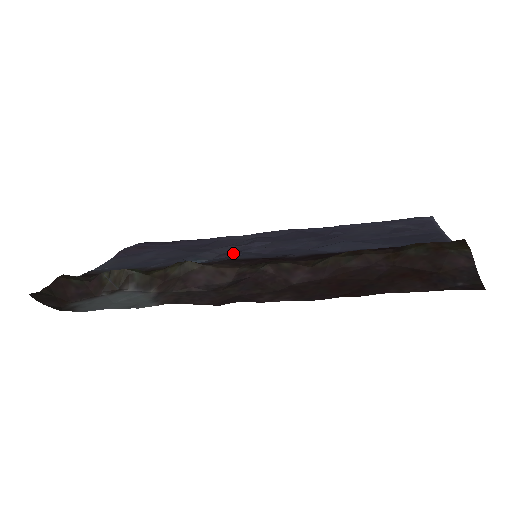
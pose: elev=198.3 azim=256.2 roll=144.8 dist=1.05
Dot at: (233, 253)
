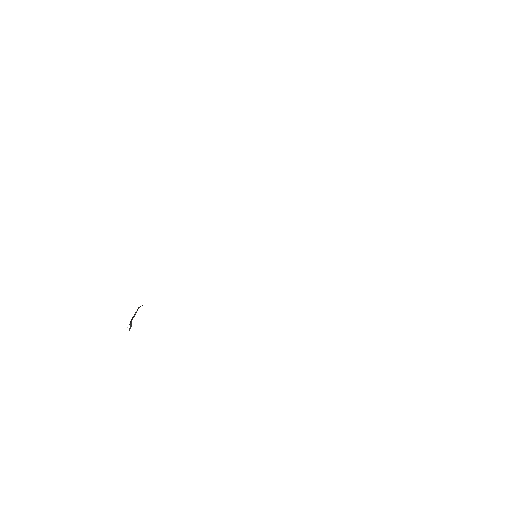
Dot at: occluded
